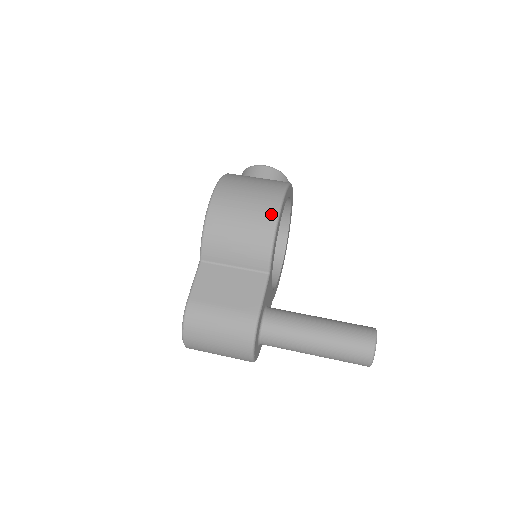
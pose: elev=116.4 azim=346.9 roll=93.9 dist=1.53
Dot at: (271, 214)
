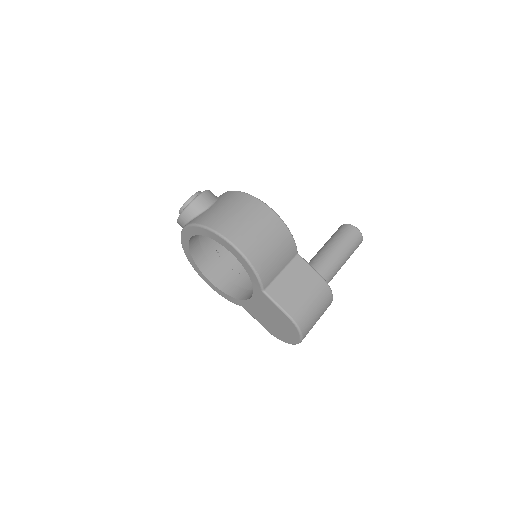
Dot at: (275, 219)
